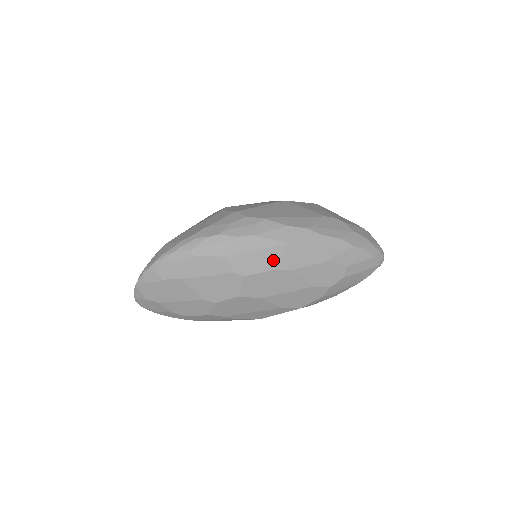
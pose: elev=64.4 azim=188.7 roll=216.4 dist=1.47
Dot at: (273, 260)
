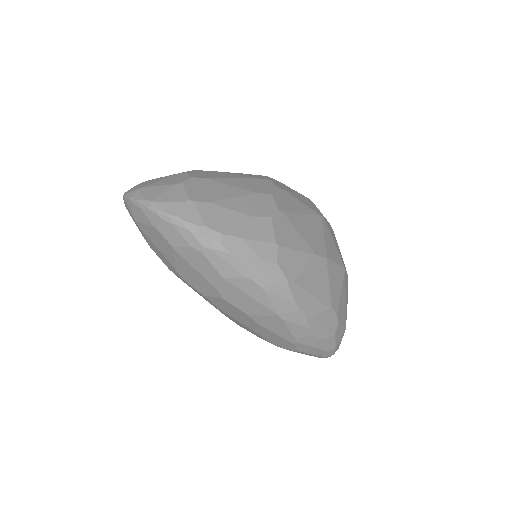
Dot at: (255, 312)
